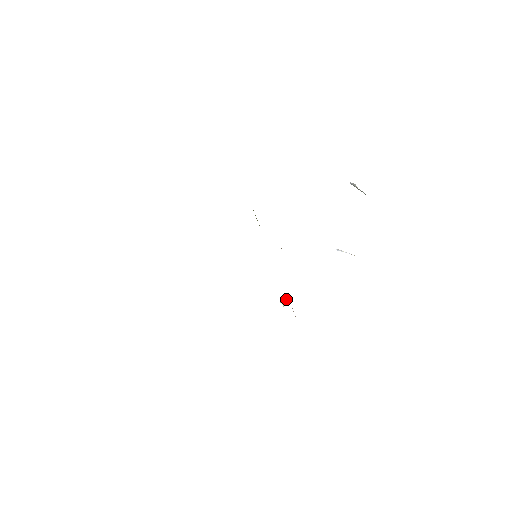
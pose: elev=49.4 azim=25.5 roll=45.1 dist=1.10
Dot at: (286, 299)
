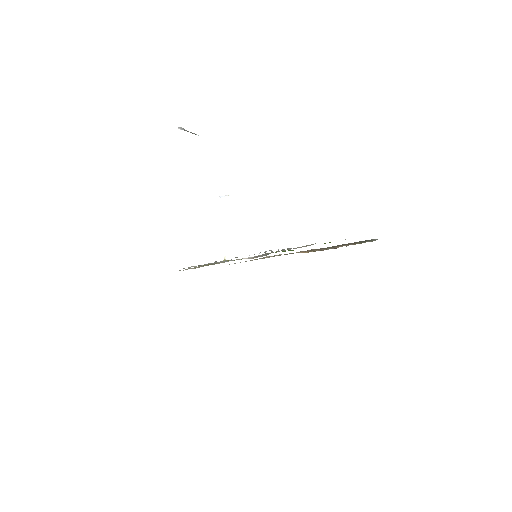
Dot at: occluded
